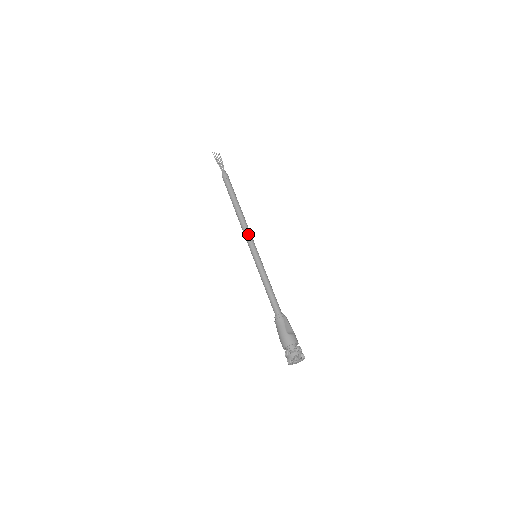
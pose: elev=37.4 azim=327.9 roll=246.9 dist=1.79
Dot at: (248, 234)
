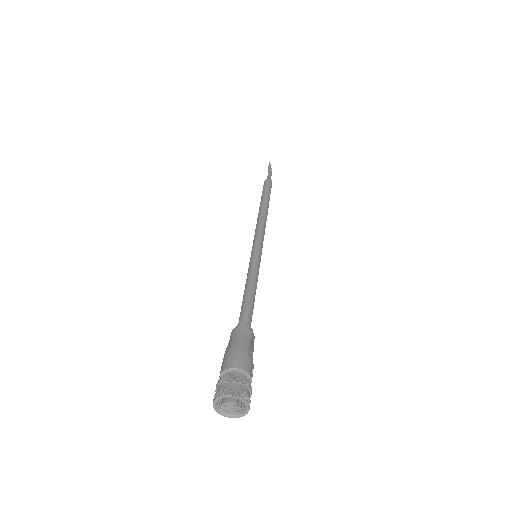
Dot at: (263, 232)
